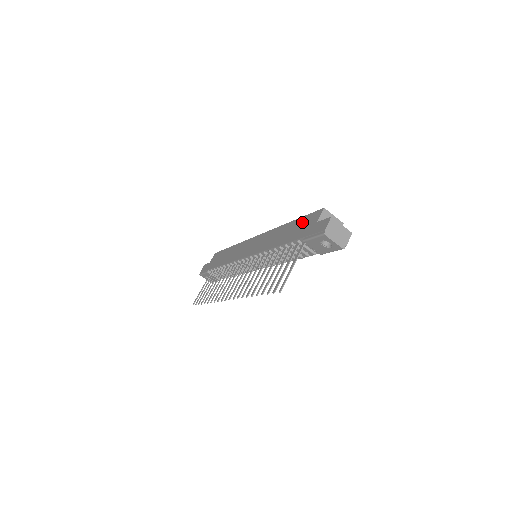
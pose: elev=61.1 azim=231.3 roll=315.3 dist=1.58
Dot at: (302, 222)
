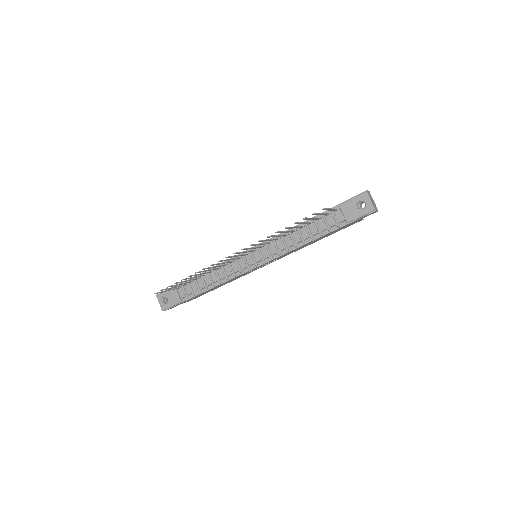
Dot at: occluded
